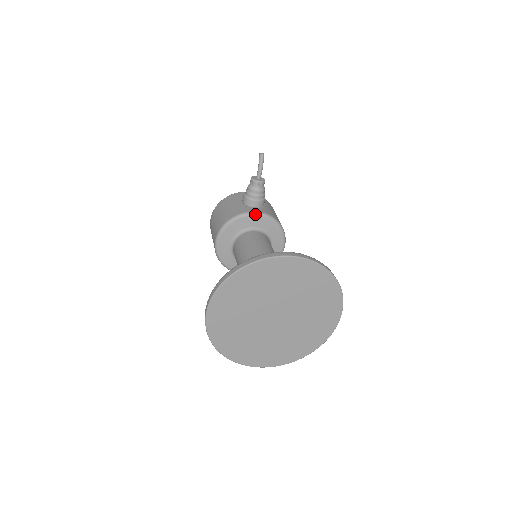
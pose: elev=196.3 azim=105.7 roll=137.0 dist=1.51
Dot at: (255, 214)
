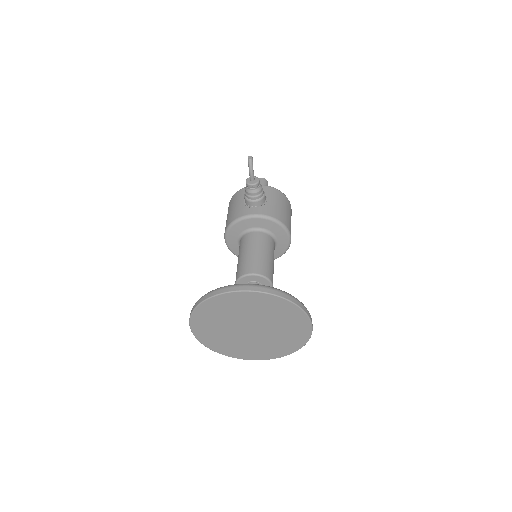
Dot at: (251, 217)
